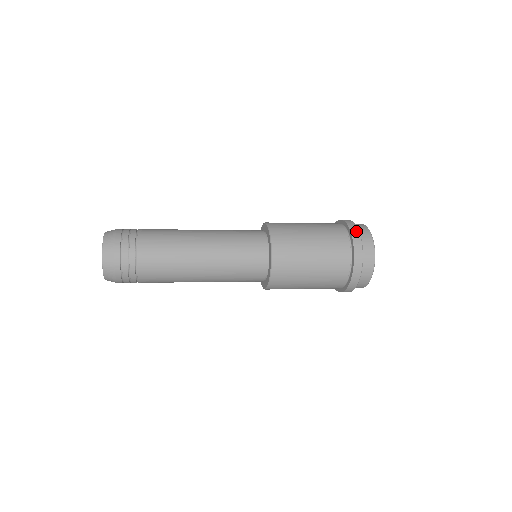
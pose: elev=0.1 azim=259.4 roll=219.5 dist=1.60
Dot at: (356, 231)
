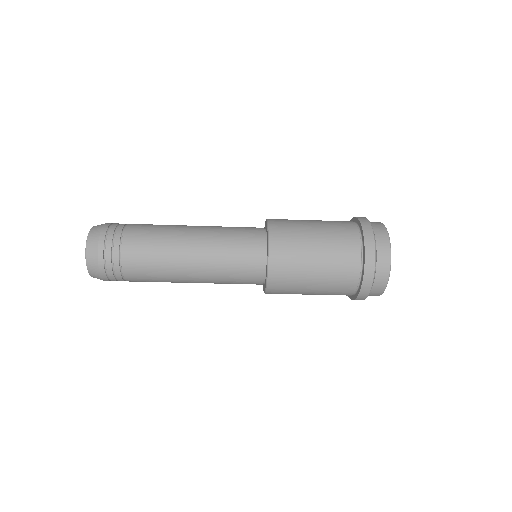
Dot at: (371, 247)
